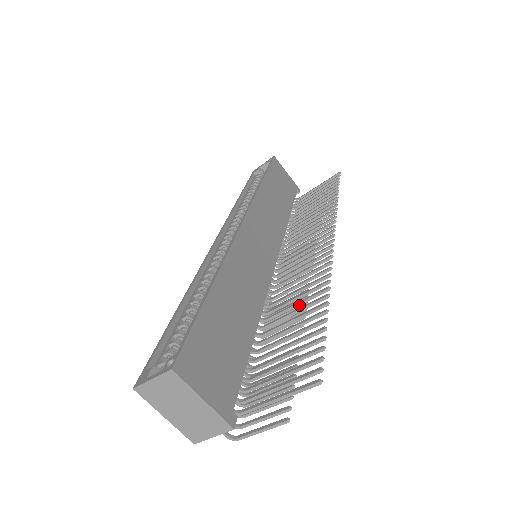
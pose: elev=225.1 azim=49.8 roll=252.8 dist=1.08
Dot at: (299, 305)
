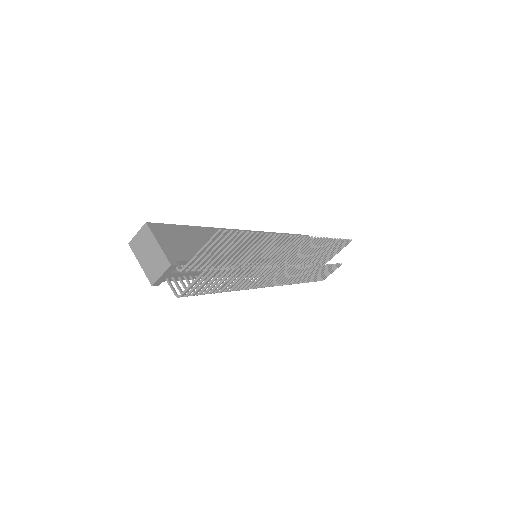
Dot at: (255, 250)
